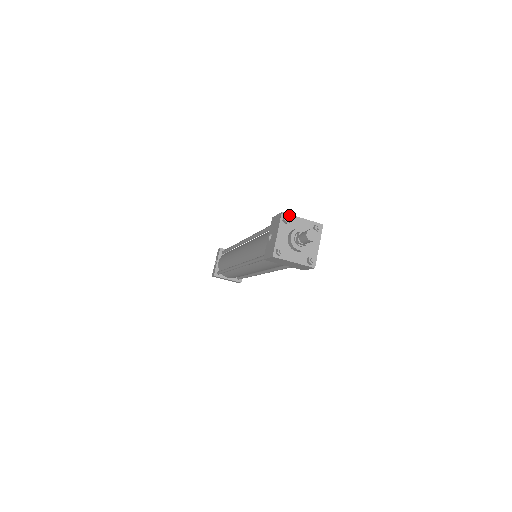
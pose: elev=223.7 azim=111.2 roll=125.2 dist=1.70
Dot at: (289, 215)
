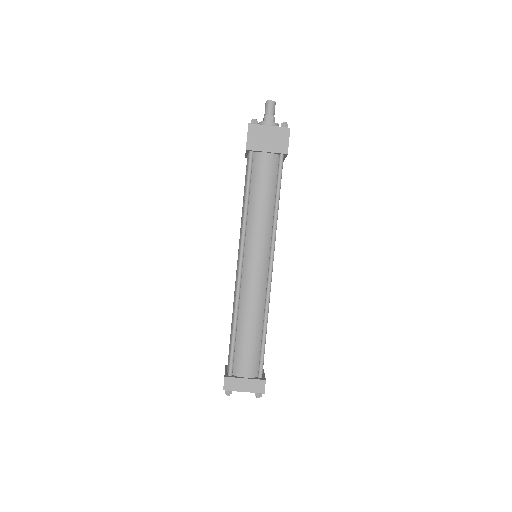
Dot at: occluded
